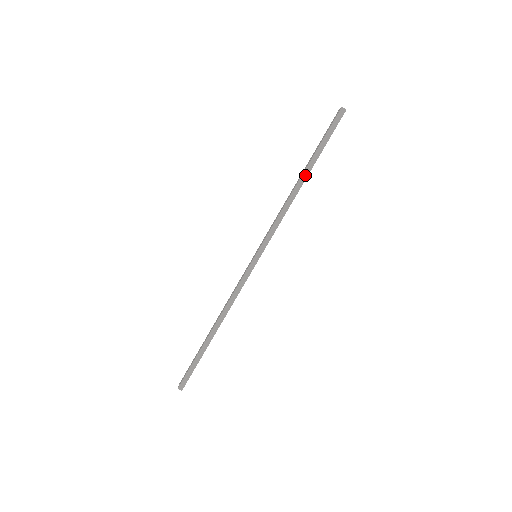
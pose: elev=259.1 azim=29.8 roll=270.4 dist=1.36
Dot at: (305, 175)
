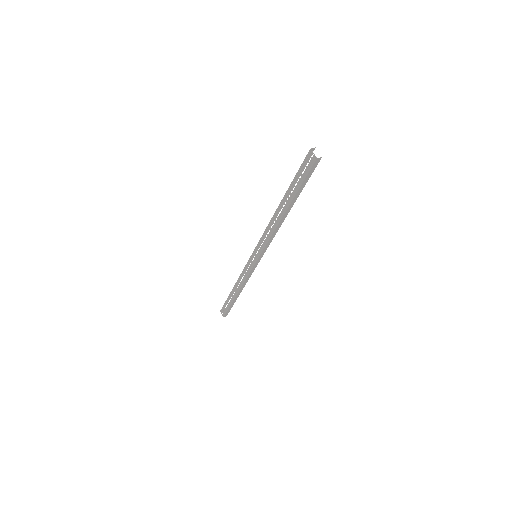
Dot at: (288, 210)
